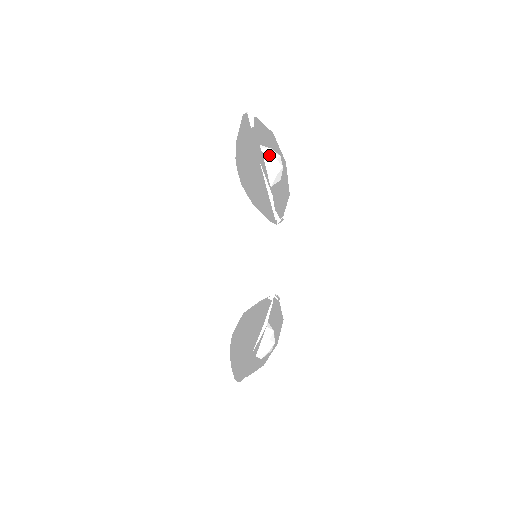
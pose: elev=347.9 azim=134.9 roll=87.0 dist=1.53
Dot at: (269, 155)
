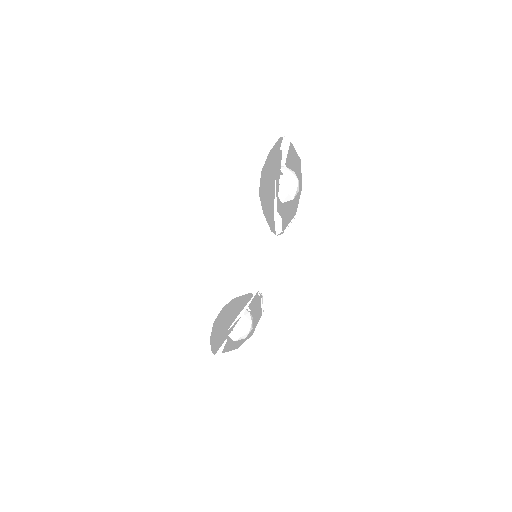
Dot at: (286, 176)
